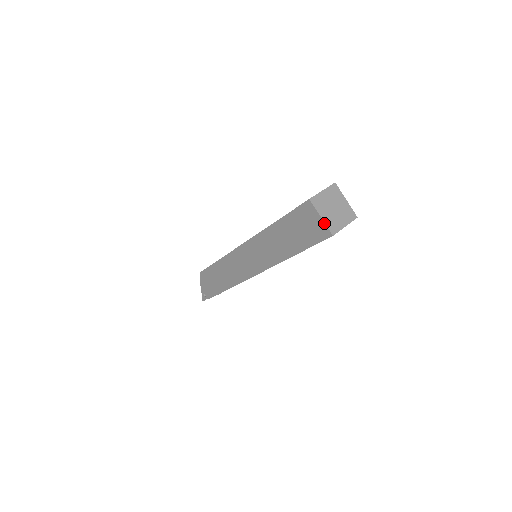
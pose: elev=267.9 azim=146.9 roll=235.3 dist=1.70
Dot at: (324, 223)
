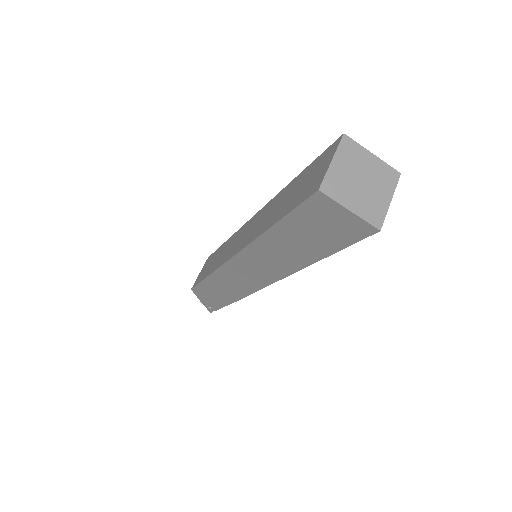
Dot at: (358, 217)
